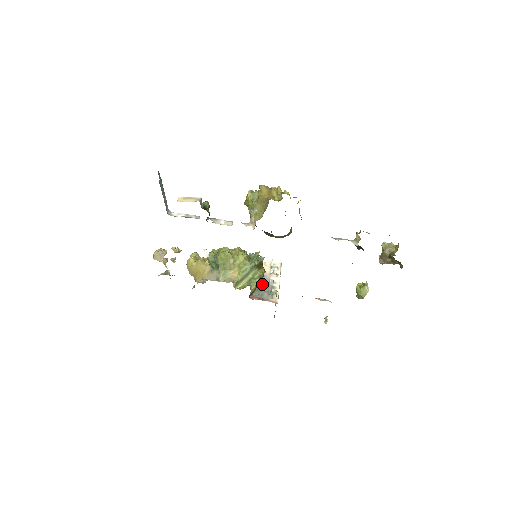
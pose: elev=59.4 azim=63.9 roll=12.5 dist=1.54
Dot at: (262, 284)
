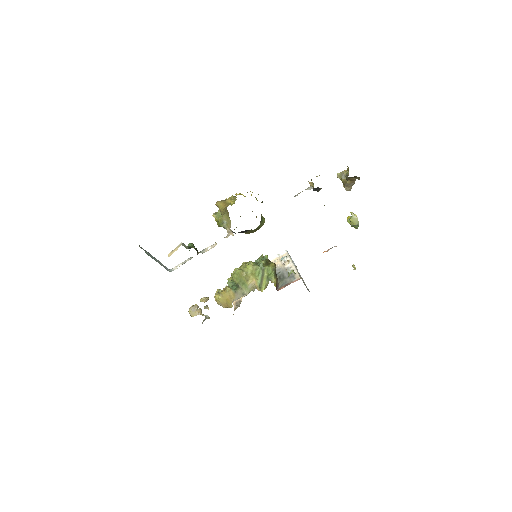
Dot at: (281, 275)
